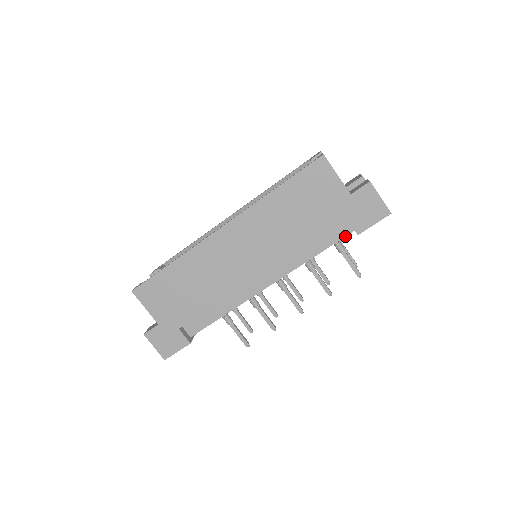
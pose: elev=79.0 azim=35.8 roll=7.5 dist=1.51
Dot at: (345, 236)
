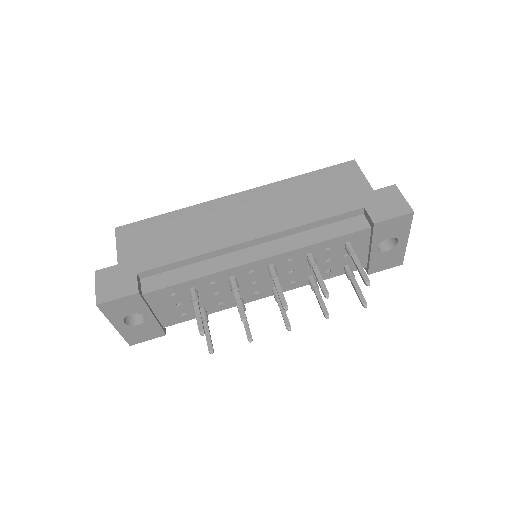
Dot at: (360, 230)
